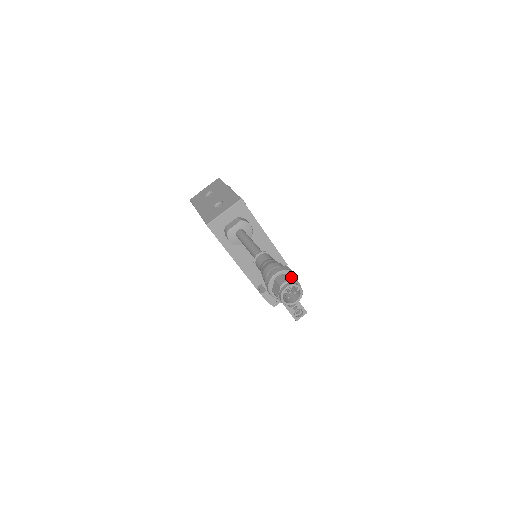
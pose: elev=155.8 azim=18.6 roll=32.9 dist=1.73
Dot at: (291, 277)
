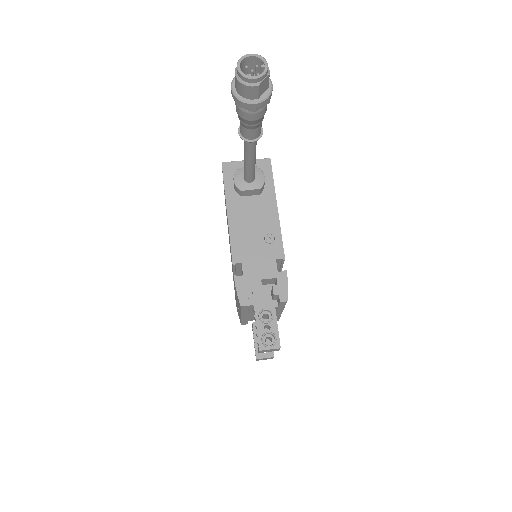
Dot at: occluded
